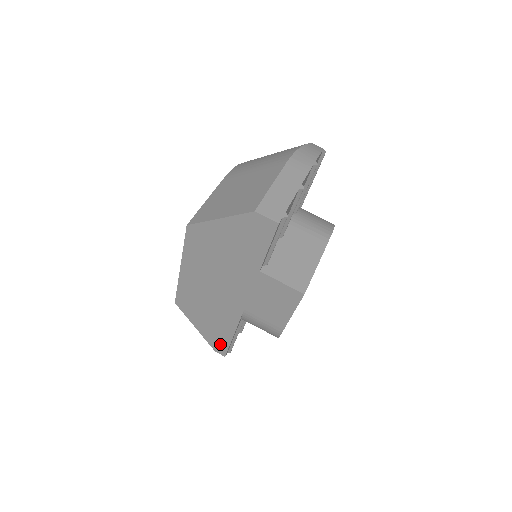
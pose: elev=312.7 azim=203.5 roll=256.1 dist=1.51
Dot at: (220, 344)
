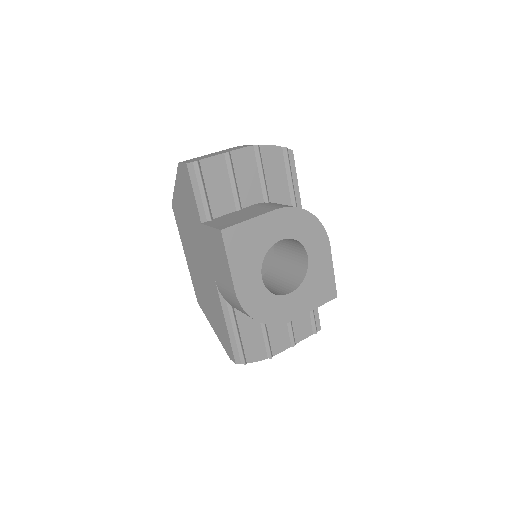
Dot at: (227, 344)
